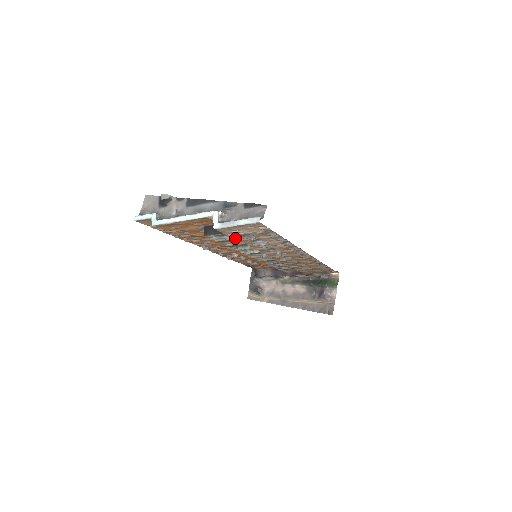
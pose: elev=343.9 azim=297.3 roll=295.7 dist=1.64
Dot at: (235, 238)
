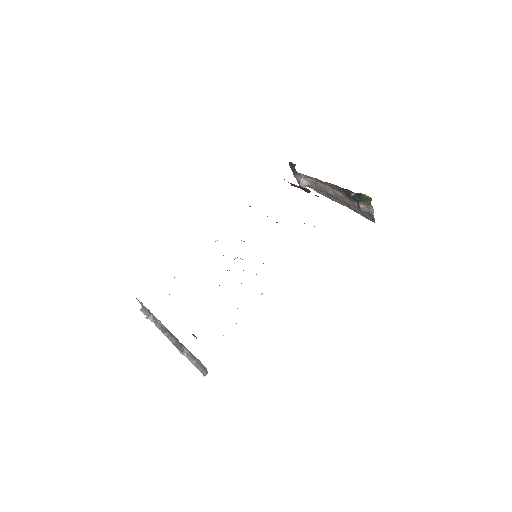
Dot at: occluded
